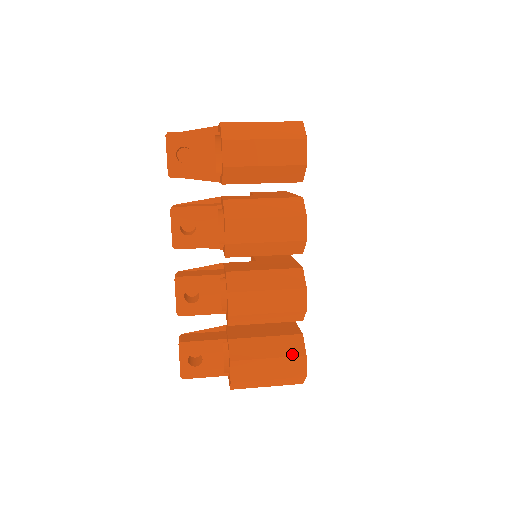
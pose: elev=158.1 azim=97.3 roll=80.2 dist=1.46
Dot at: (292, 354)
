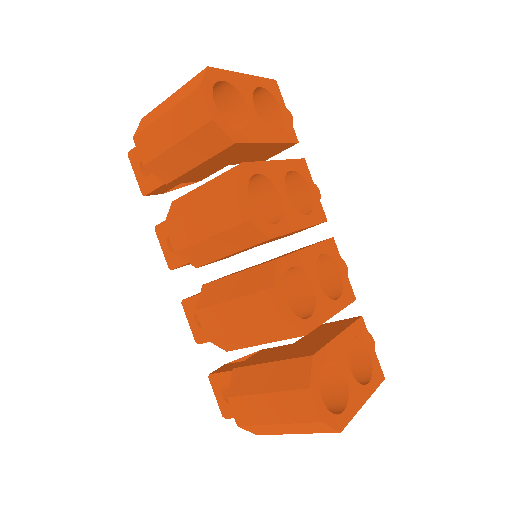
Dot at: (292, 386)
